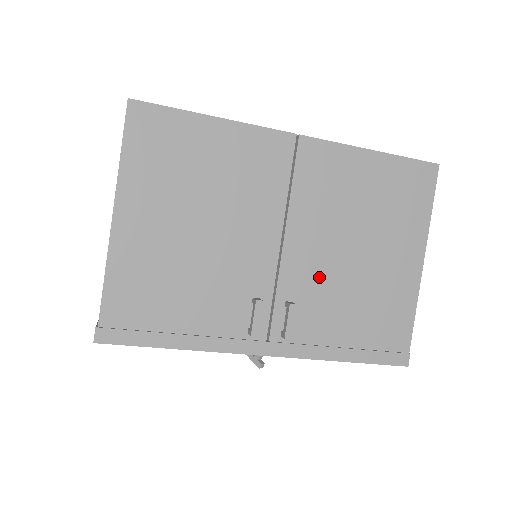
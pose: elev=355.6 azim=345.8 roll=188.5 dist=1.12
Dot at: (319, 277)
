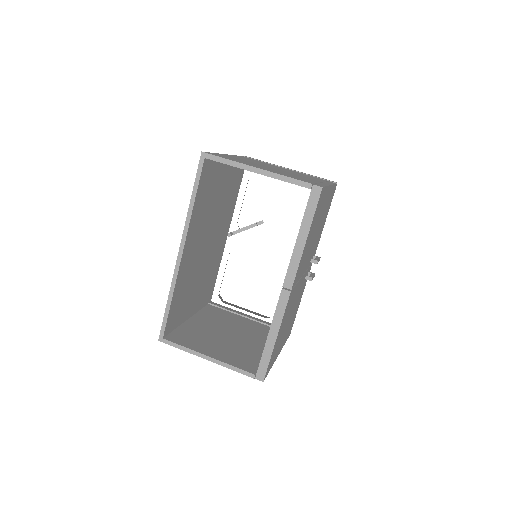
Dot at: occluded
